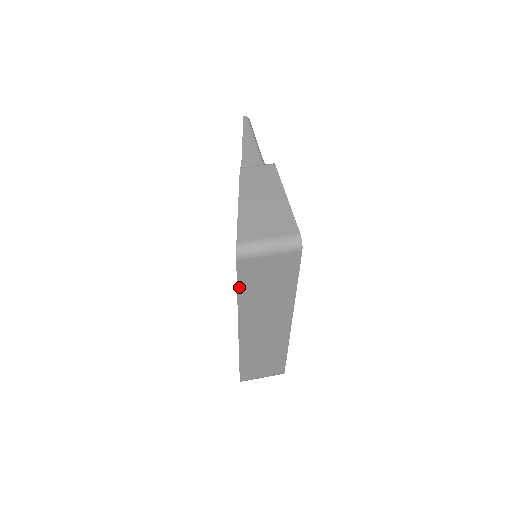
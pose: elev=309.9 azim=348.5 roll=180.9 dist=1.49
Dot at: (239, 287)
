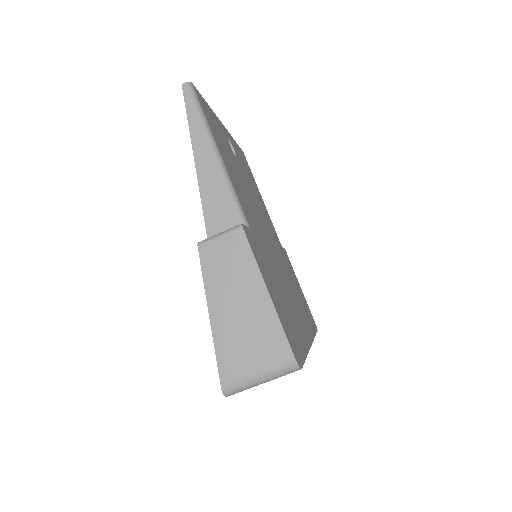
Dot at: occluded
